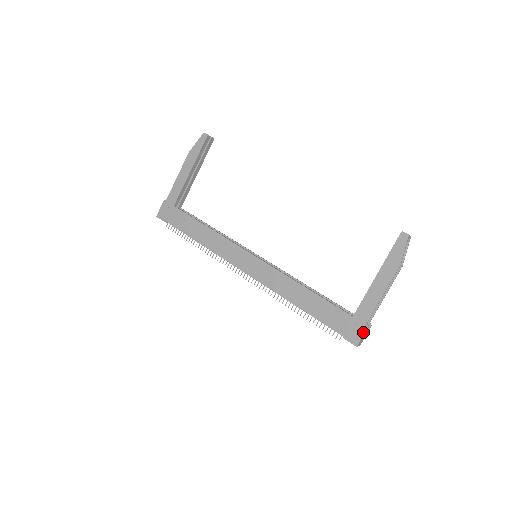
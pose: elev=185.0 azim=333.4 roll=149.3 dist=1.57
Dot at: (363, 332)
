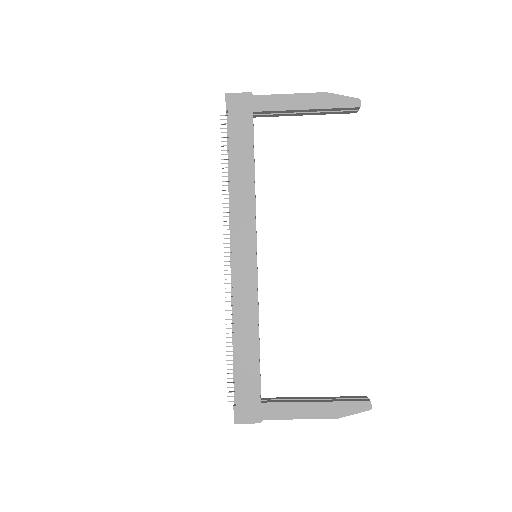
Dot at: (252, 421)
